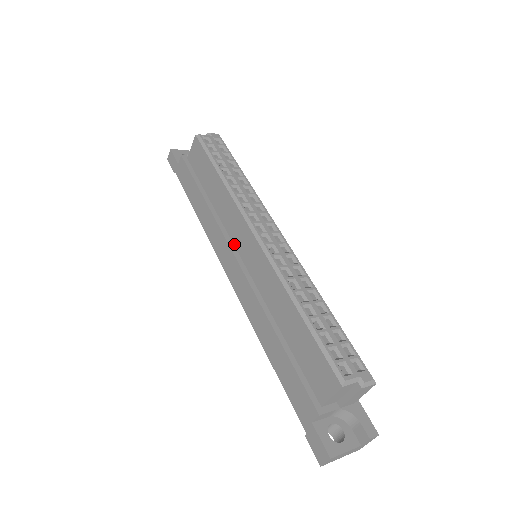
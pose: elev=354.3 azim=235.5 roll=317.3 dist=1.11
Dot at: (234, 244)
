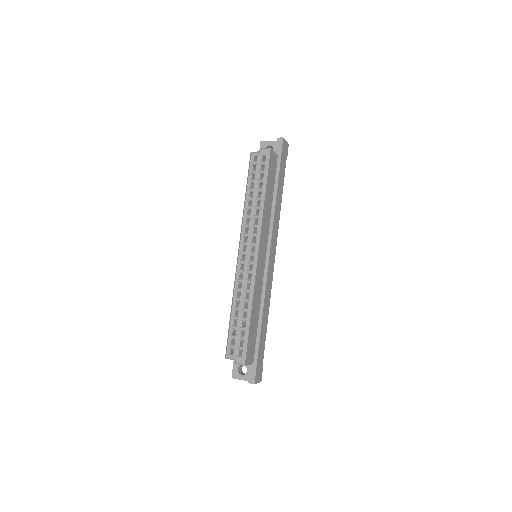
Dot at: occluded
